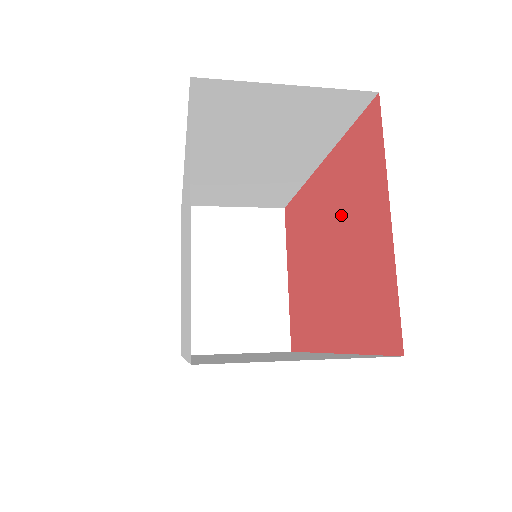
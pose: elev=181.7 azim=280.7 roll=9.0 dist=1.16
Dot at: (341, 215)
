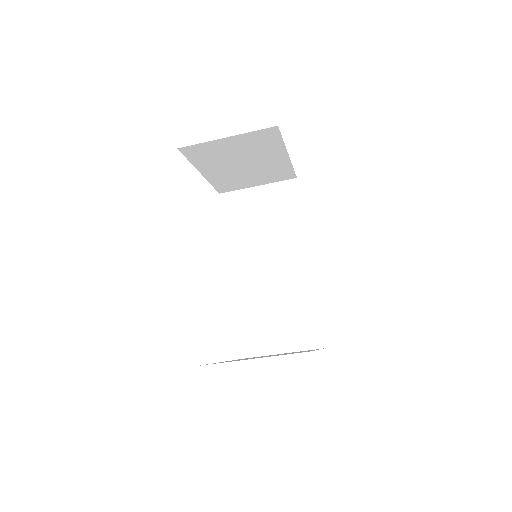
Dot at: occluded
